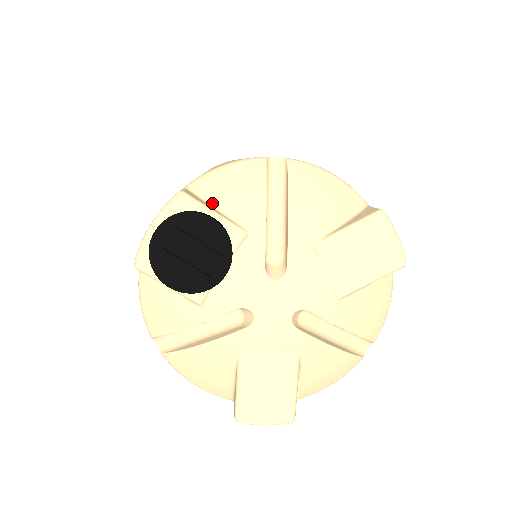
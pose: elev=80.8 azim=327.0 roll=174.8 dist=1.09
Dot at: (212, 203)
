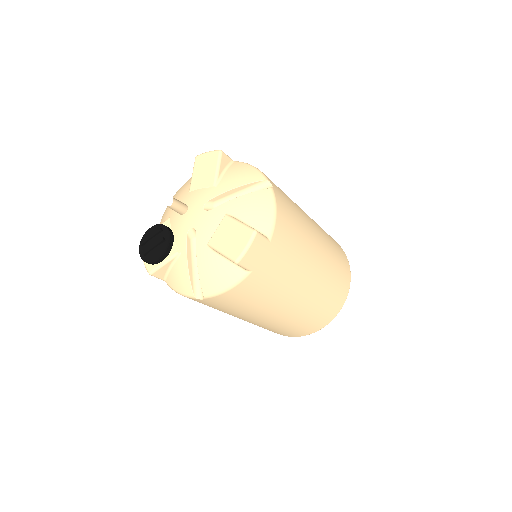
Dot at: occluded
